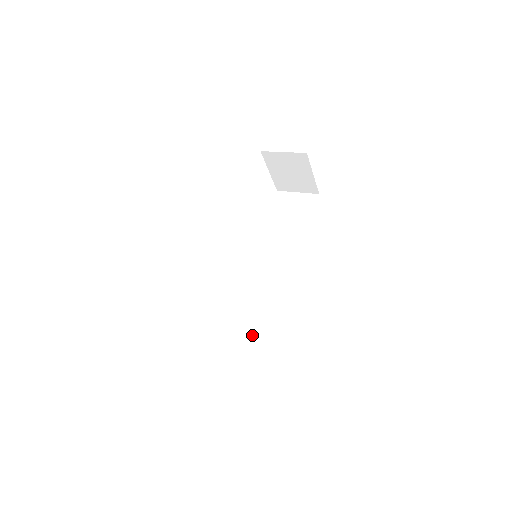
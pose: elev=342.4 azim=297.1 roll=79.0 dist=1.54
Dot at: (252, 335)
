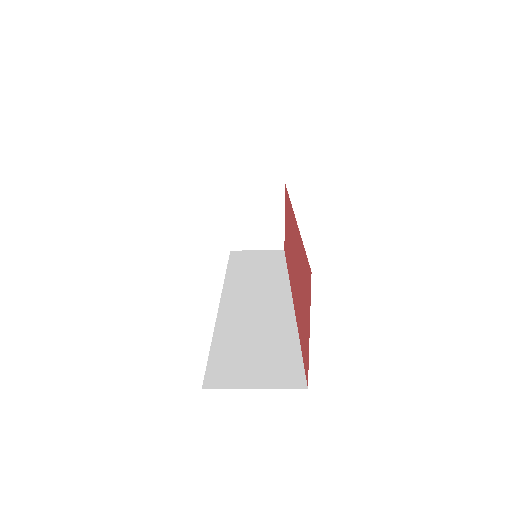
Dot at: (277, 344)
